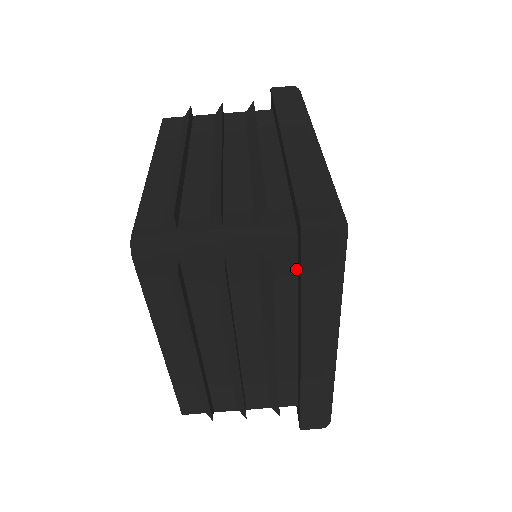
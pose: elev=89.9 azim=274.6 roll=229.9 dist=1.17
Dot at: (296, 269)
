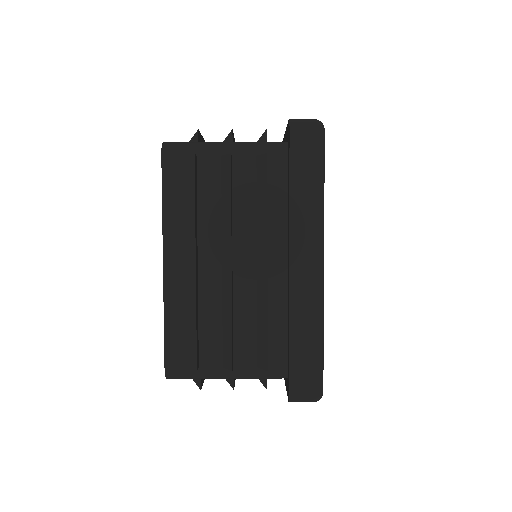
Dot at: occluded
